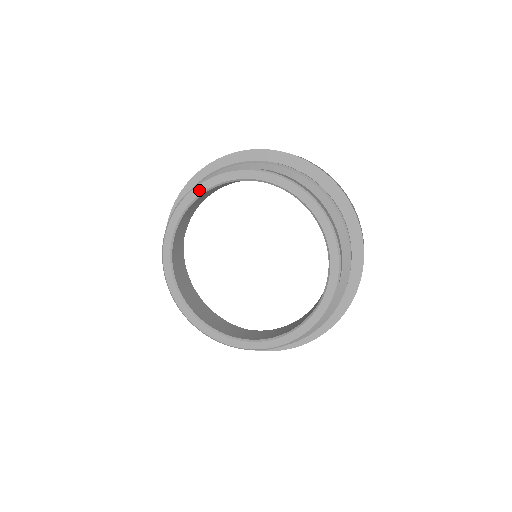
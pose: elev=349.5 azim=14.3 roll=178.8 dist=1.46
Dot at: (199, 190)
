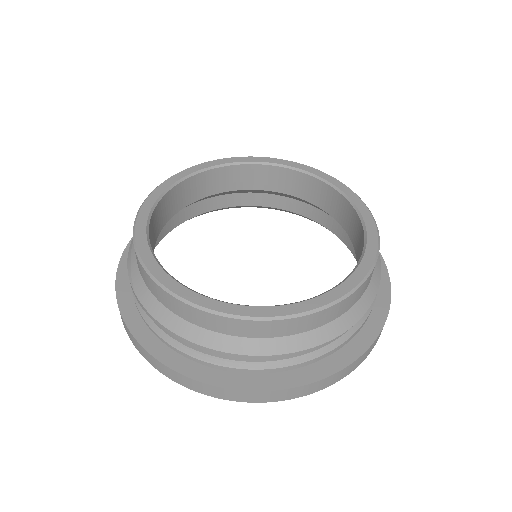
Dot at: (275, 161)
